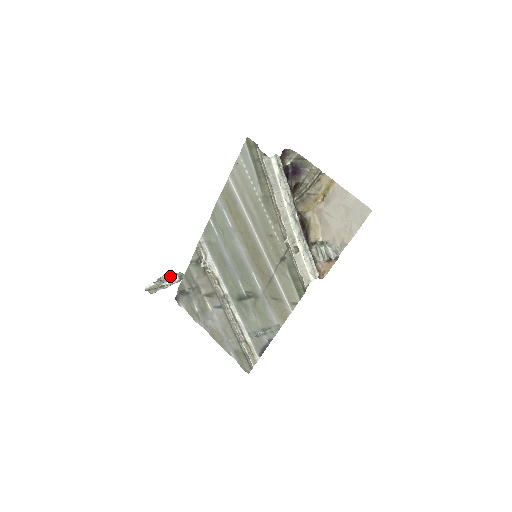
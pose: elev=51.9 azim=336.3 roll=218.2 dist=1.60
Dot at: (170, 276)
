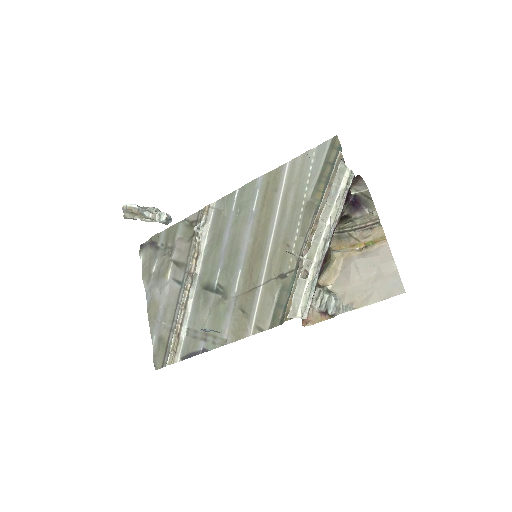
Dot at: (158, 211)
